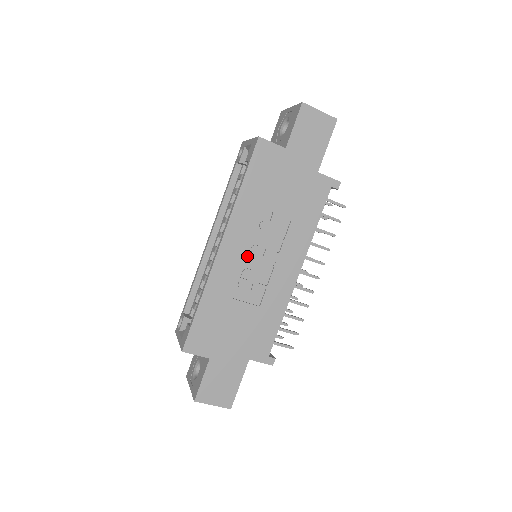
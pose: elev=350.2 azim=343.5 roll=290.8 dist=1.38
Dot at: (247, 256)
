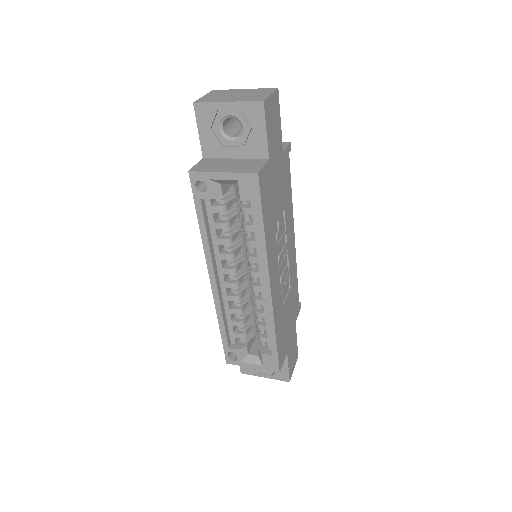
Dot at: (279, 270)
